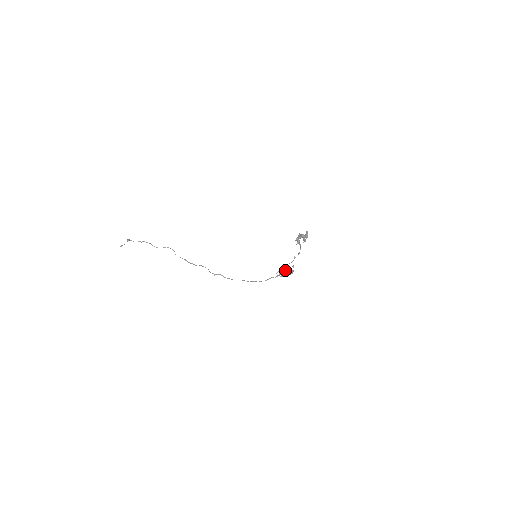
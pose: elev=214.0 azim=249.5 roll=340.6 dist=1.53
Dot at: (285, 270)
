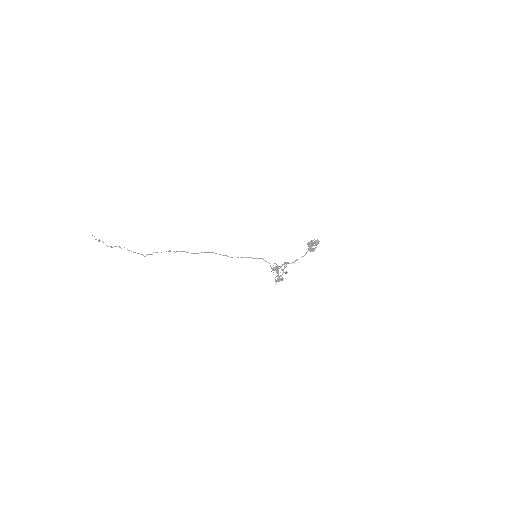
Dot at: (285, 262)
